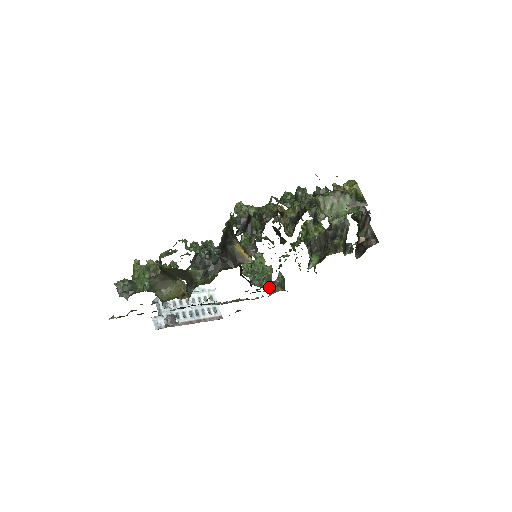
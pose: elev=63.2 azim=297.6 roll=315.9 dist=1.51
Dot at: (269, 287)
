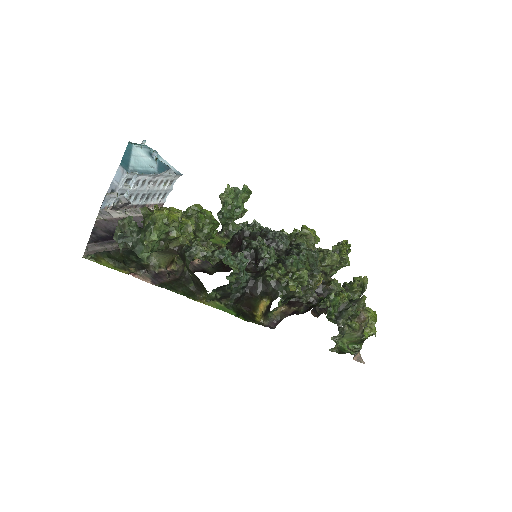
Dot at: (228, 230)
